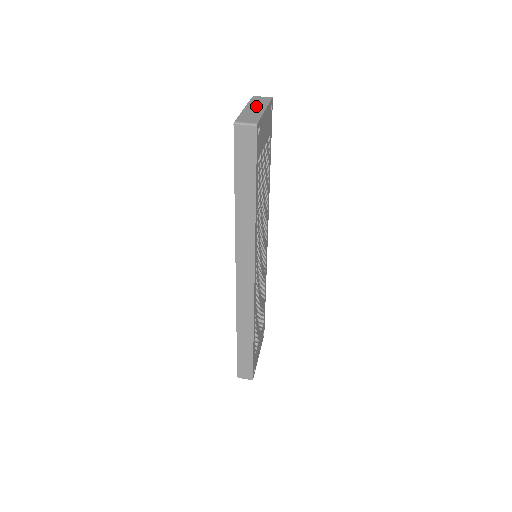
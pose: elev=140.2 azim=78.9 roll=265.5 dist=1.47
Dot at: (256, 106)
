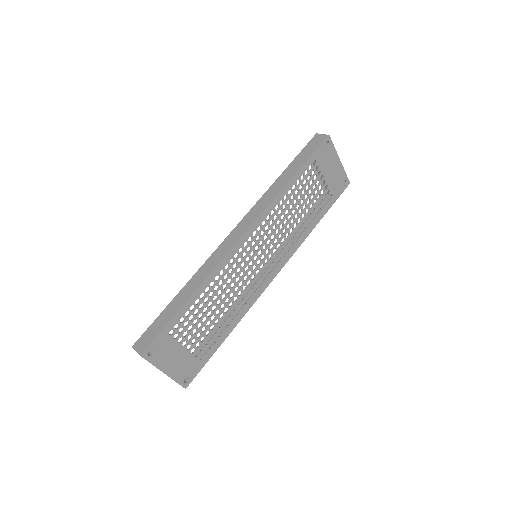
Dot at: occluded
